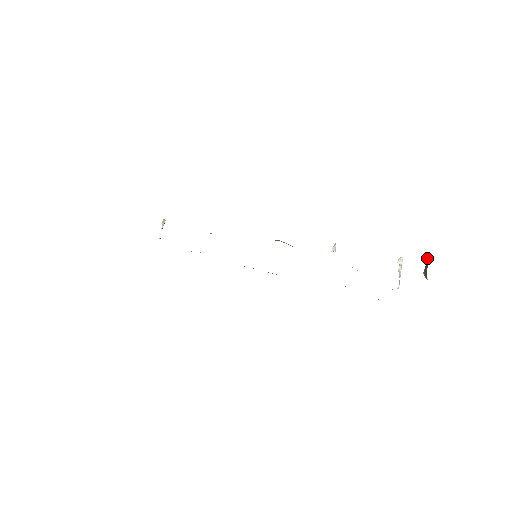
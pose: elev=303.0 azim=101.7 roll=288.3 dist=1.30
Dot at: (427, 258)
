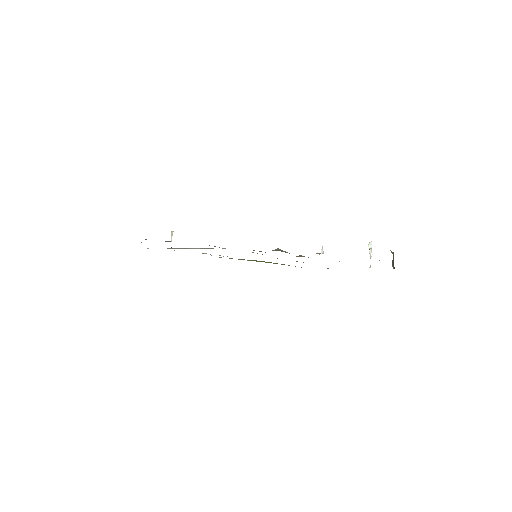
Dot at: (393, 252)
